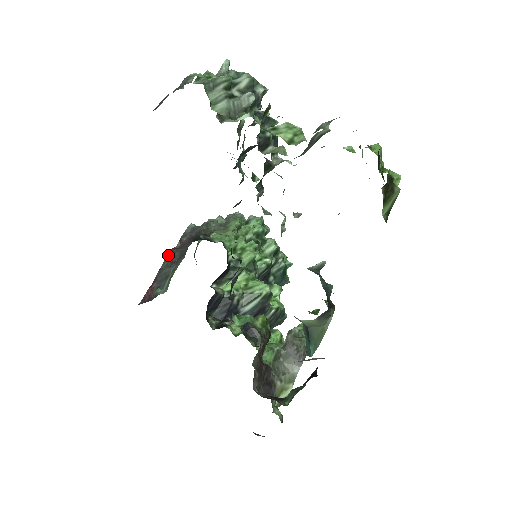
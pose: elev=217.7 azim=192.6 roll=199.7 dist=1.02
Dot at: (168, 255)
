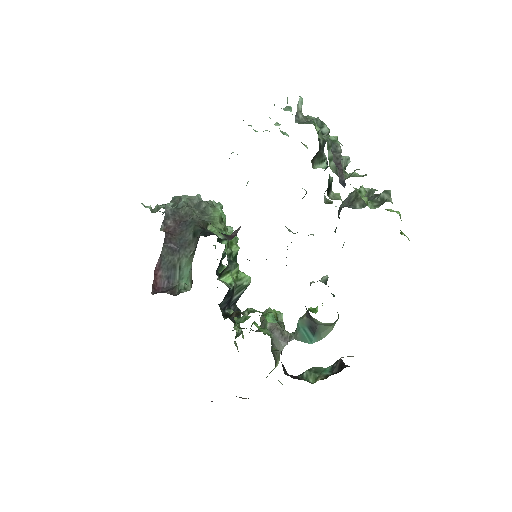
Dot at: (165, 241)
